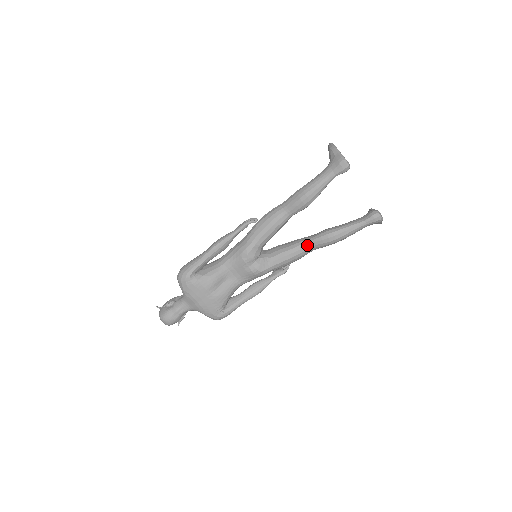
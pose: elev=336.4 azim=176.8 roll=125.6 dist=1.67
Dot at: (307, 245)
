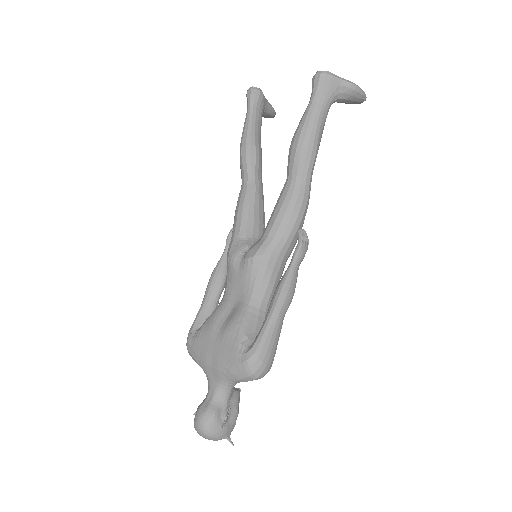
Dot at: (286, 184)
